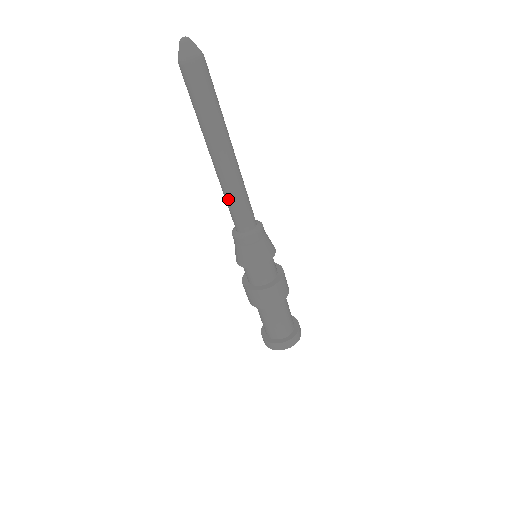
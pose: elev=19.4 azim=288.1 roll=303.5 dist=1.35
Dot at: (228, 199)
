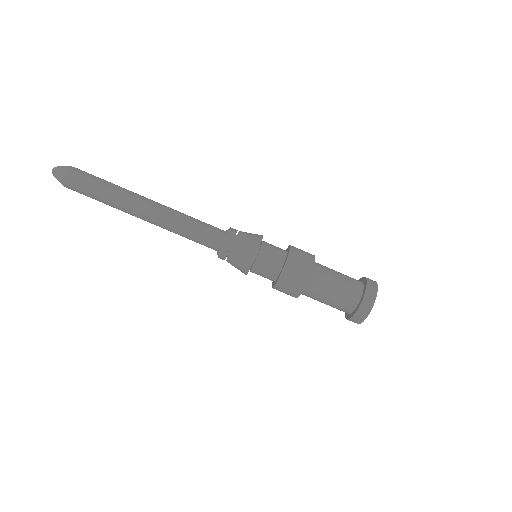
Dot at: (181, 233)
